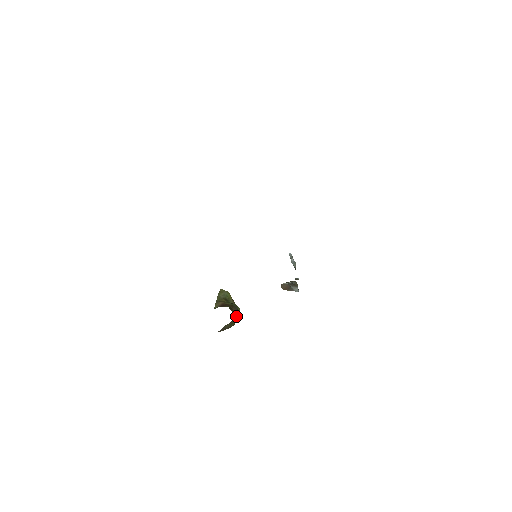
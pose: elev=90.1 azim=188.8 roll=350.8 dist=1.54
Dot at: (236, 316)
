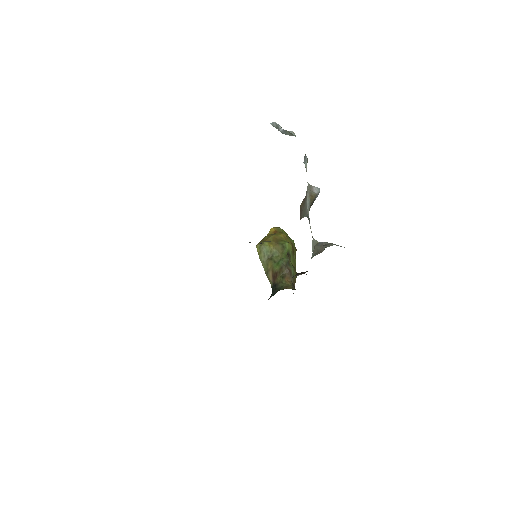
Dot at: (292, 270)
